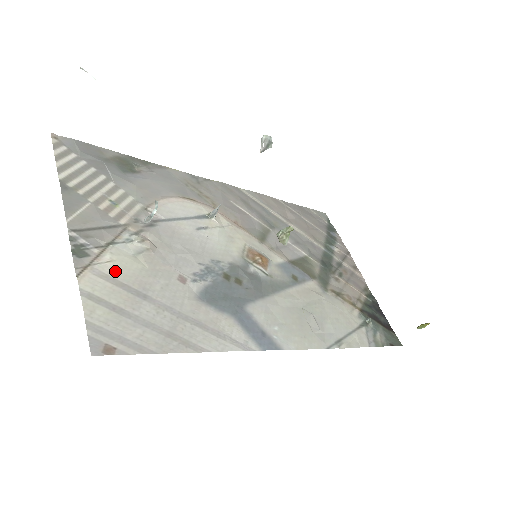
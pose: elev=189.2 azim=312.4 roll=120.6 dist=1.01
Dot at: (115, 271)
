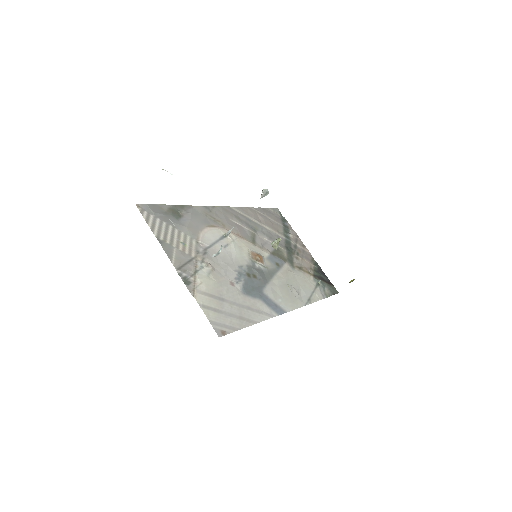
Dot at: (205, 288)
